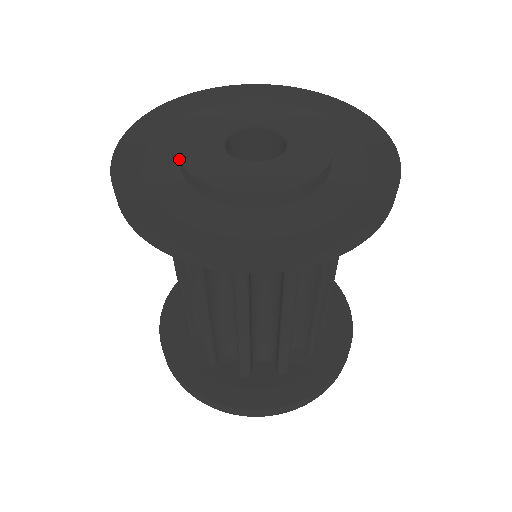
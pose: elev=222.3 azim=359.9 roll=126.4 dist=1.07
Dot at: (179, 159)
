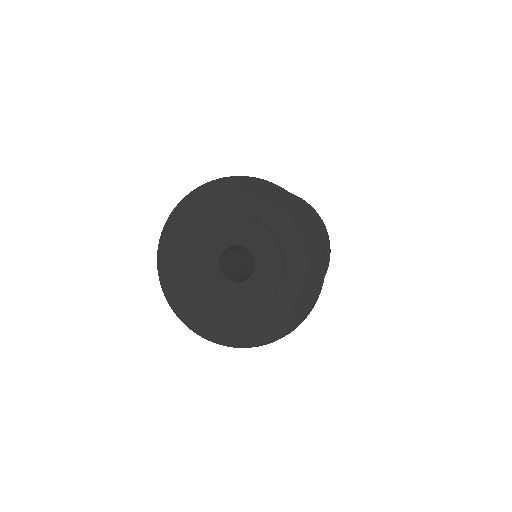
Dot at: occluded
